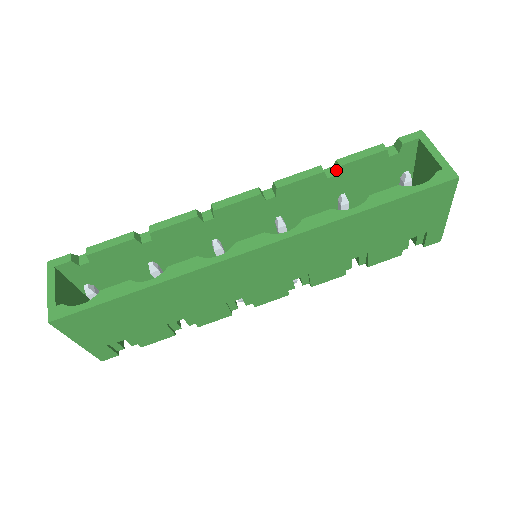
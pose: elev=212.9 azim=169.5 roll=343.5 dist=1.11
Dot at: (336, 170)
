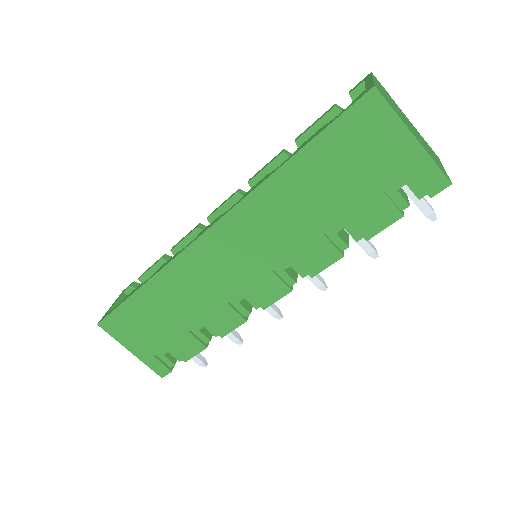
Dot at: occluded
